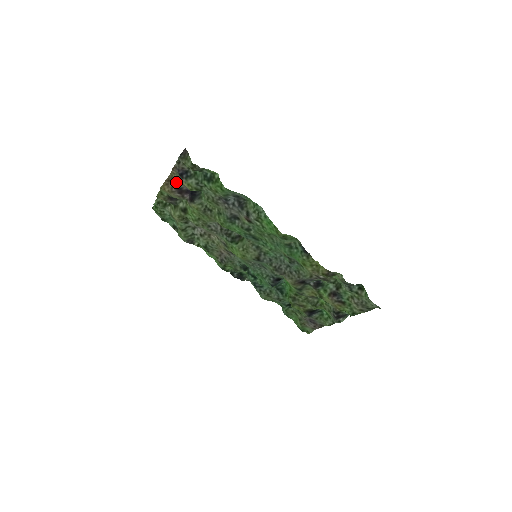
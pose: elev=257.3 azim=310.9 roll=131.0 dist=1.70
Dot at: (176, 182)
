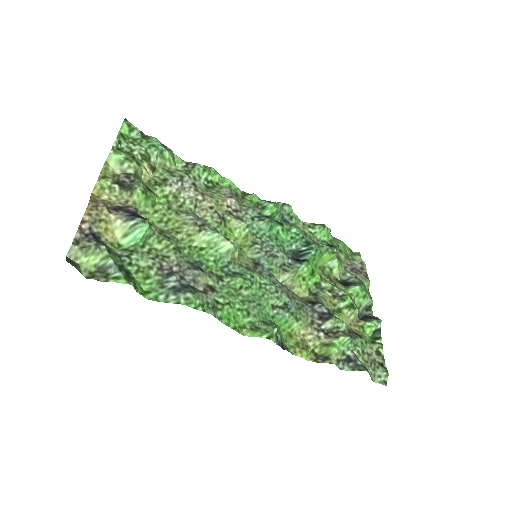
Dot at: (103, 210)
